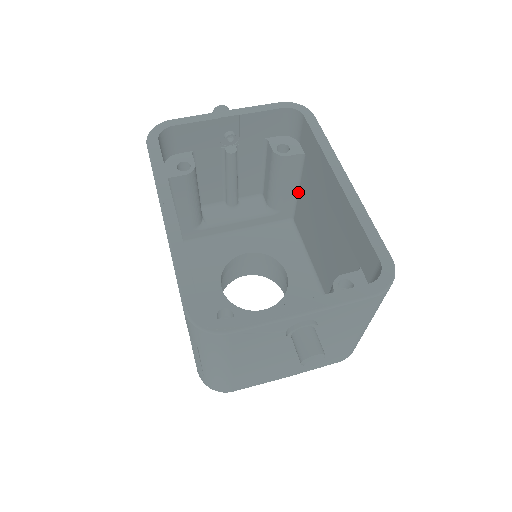
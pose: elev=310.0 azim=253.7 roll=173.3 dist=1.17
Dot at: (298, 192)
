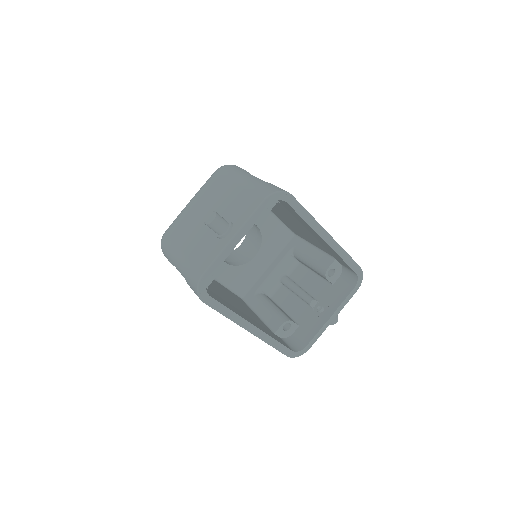
Dot at: occluded
